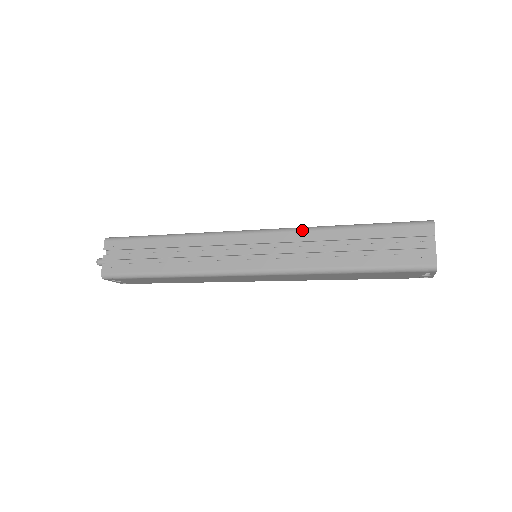
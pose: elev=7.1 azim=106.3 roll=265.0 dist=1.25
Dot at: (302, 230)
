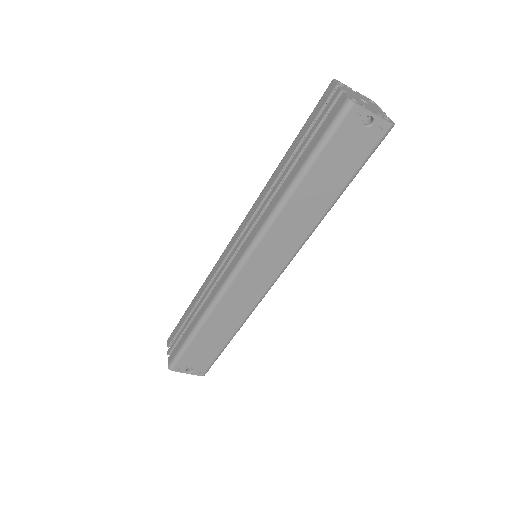
Dot at: (259, 196)
